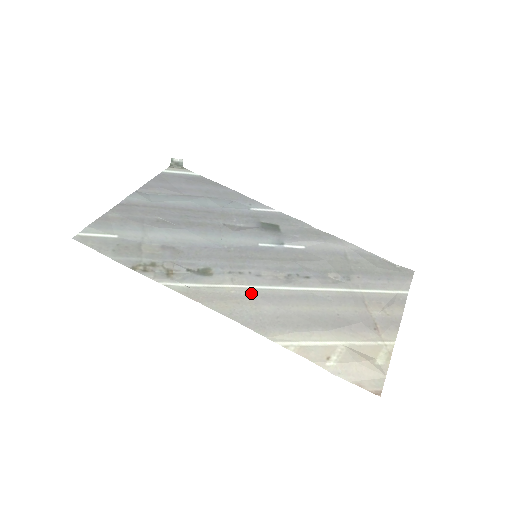
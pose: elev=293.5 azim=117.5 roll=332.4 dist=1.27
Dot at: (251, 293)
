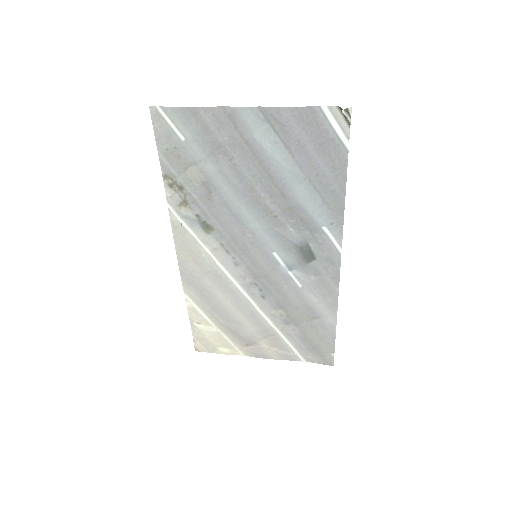
Dot at: (212, 267)
